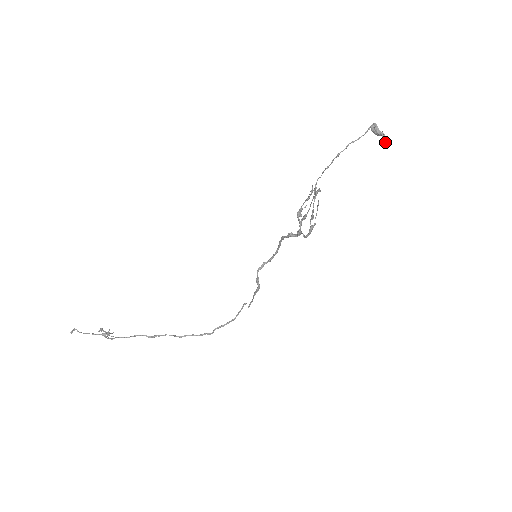
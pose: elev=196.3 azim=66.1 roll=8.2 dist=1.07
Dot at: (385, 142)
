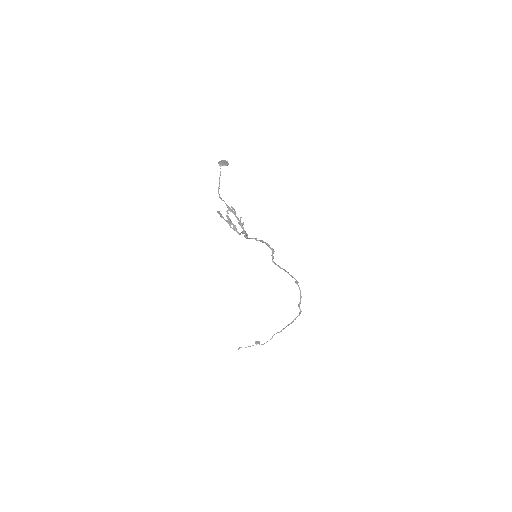
Dot at: occluded
